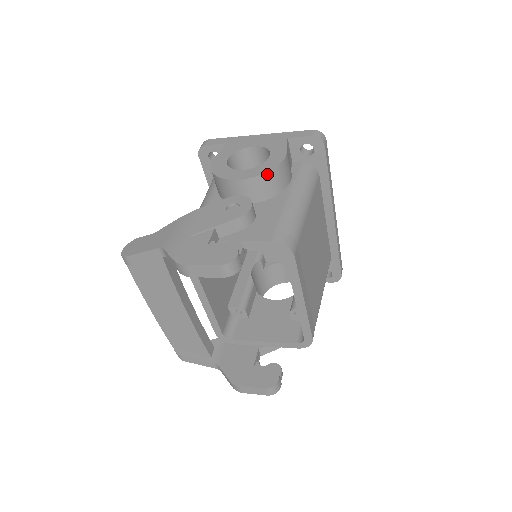
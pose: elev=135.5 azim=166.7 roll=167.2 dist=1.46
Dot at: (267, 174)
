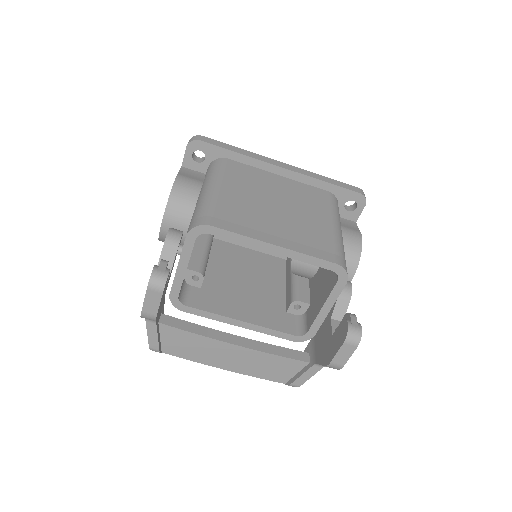
Dot at: (170, 201)
